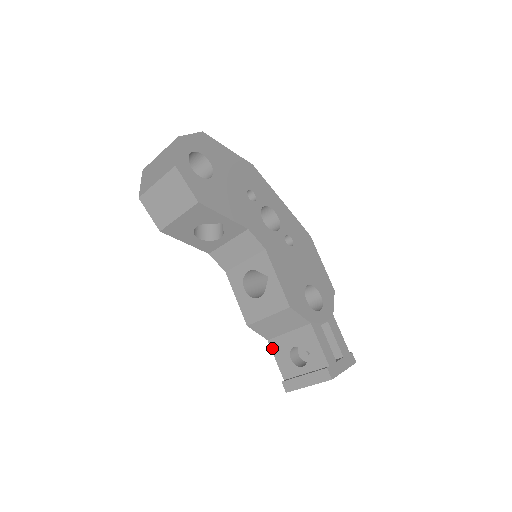
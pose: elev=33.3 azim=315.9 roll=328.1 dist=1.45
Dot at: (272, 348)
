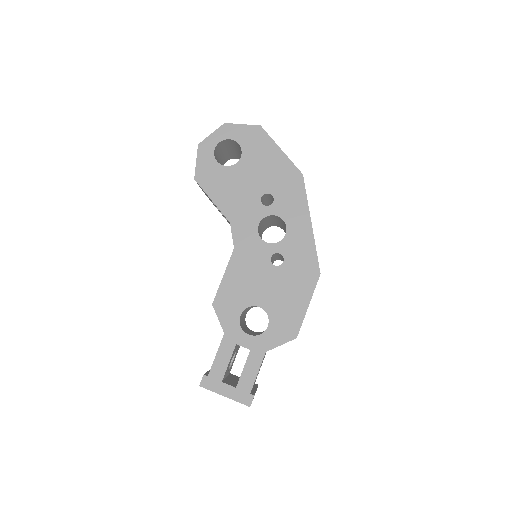
Dot at: occluded
